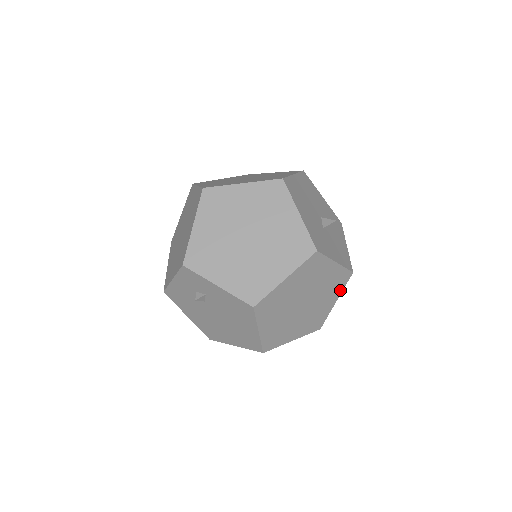
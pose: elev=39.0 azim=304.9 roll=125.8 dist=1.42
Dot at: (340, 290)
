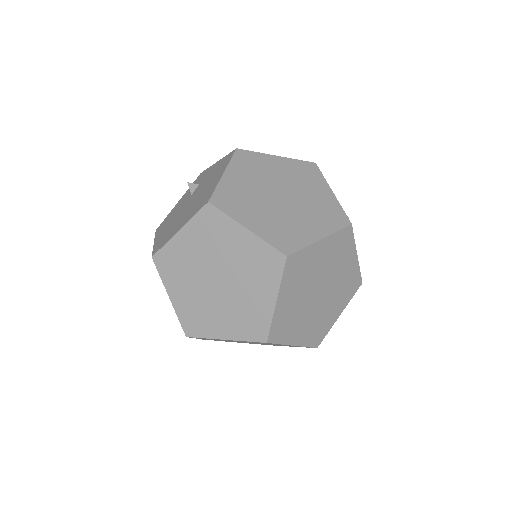
Dot at: (330, 230)
